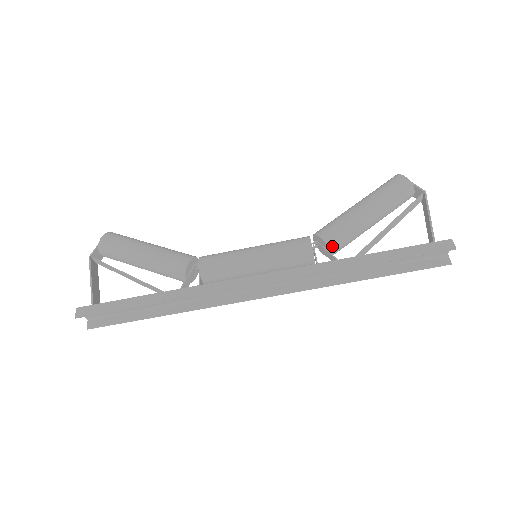
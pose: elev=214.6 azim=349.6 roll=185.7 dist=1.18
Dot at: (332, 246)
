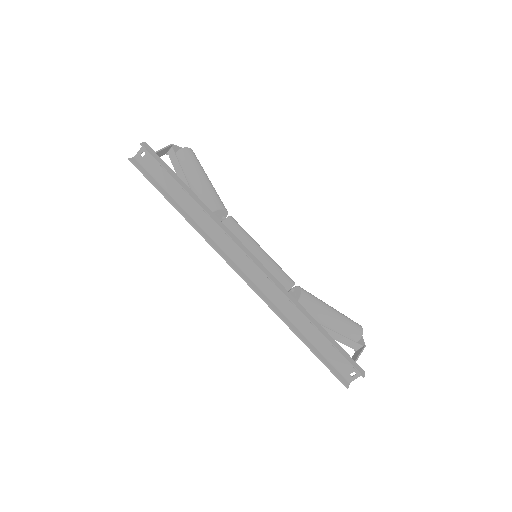
Dot at: (302, 300)
